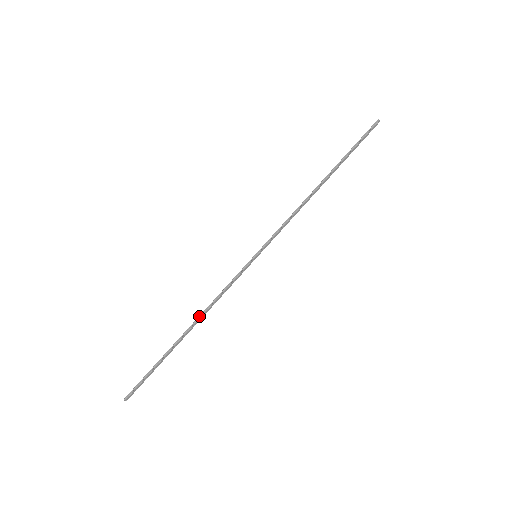
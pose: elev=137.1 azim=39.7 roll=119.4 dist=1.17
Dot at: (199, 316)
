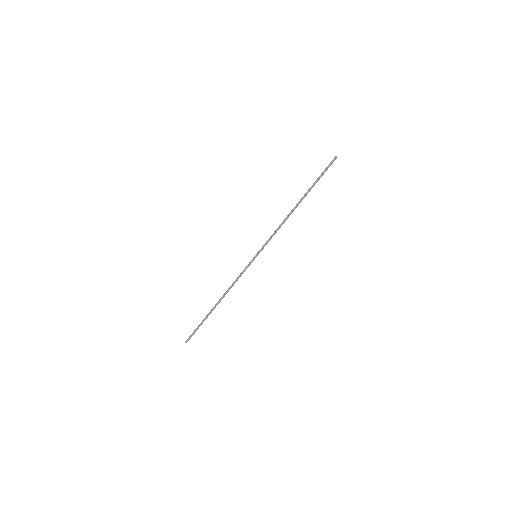
Dot at: (223, 294)
